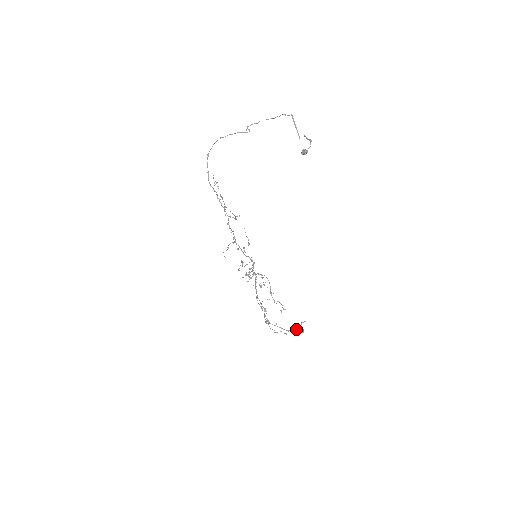
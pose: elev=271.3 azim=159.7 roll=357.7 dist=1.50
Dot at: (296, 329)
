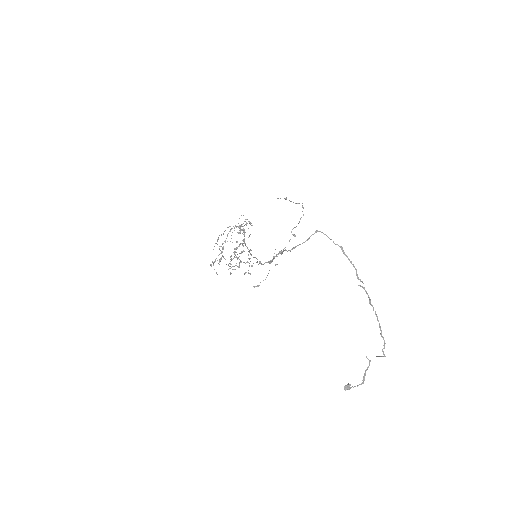
Dot at: occluded
